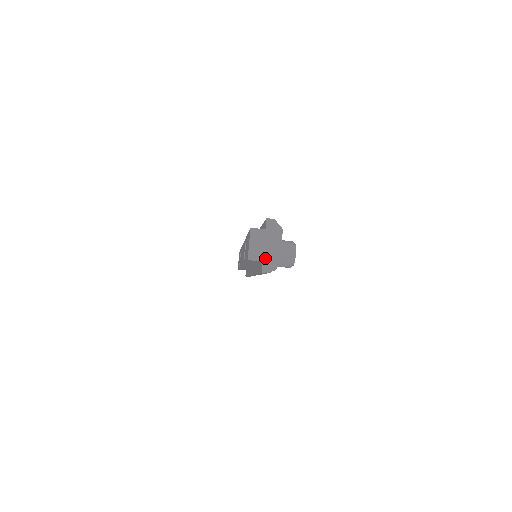
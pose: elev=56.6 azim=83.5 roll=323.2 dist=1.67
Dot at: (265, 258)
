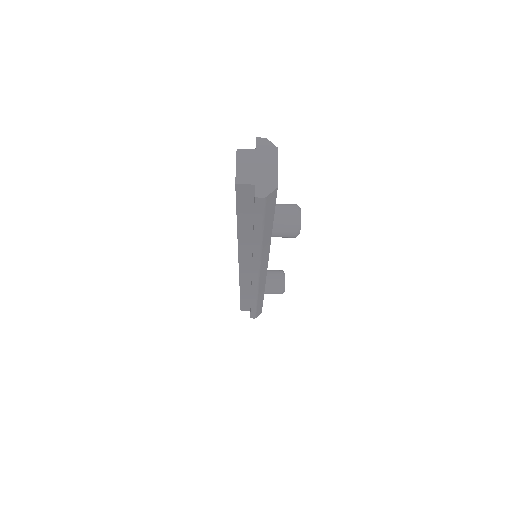
Dot at: (258, 180)
